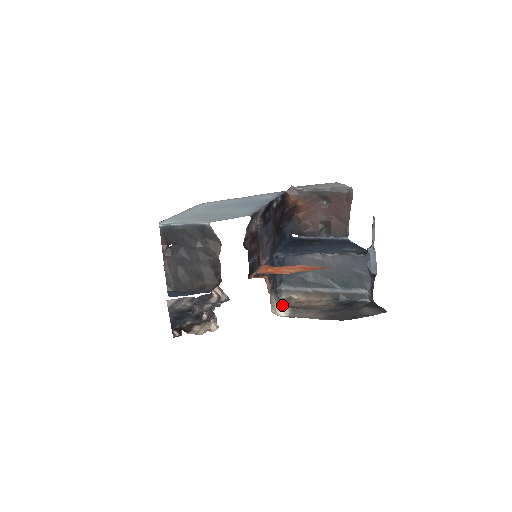
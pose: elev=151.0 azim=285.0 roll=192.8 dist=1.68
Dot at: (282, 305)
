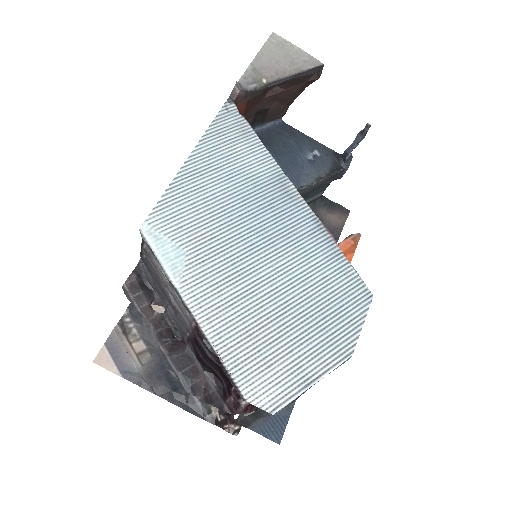
Dot at: occluded
